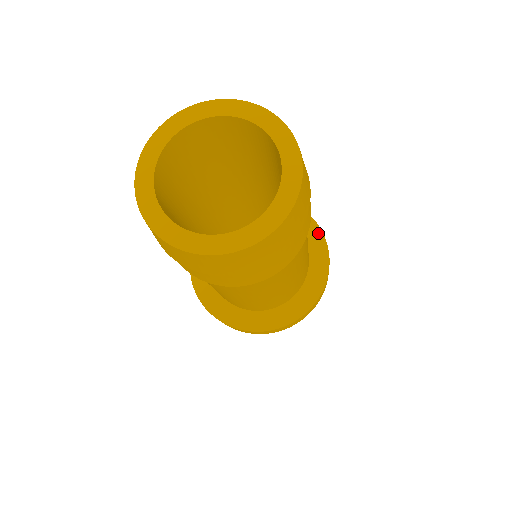
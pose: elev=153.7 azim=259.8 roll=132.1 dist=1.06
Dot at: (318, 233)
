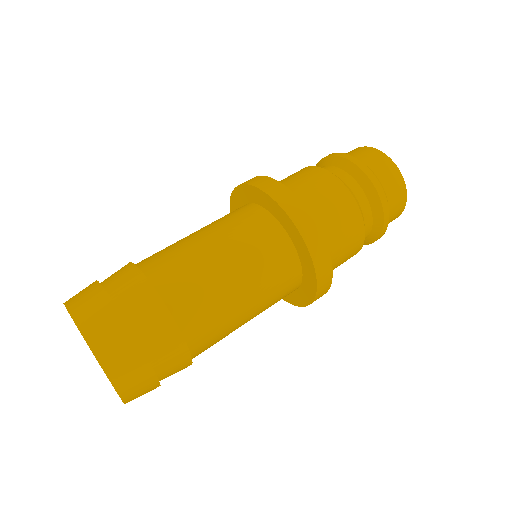
Dot at: (313, 277)
